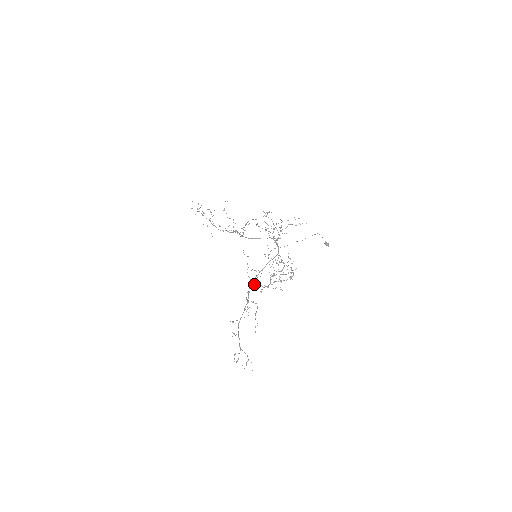
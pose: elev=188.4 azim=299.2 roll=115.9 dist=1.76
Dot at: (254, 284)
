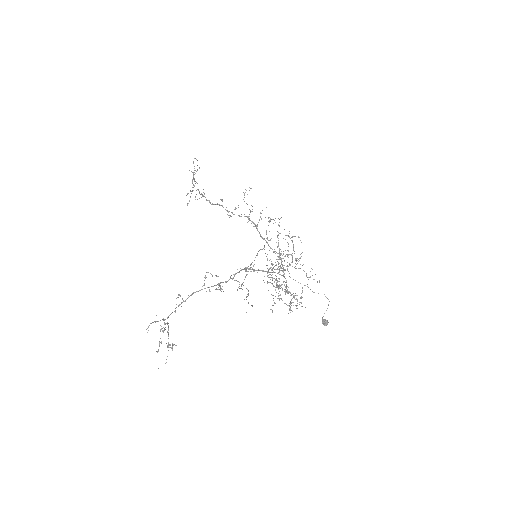
Dot at: occluded
